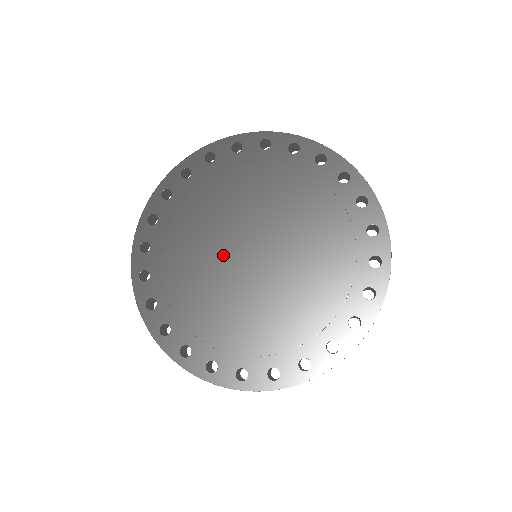
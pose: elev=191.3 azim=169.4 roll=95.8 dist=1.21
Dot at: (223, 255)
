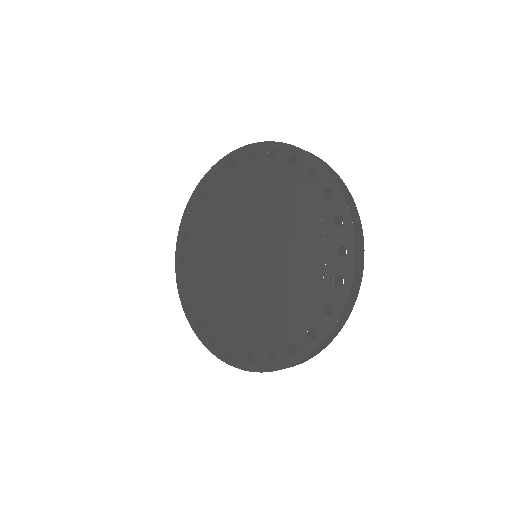
Dot at: (233, 272)
